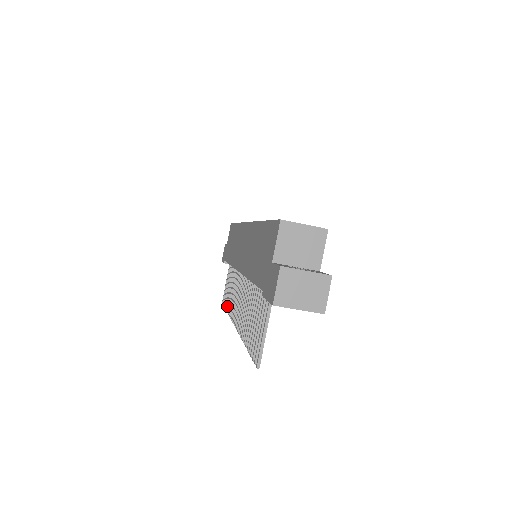
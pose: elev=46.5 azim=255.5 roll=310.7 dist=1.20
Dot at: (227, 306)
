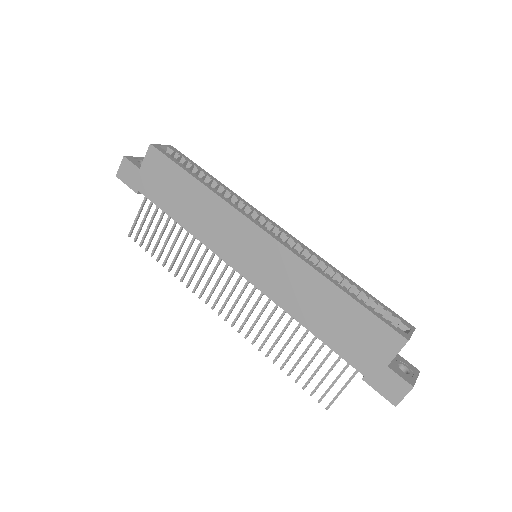
Dot at: (165, 263)
